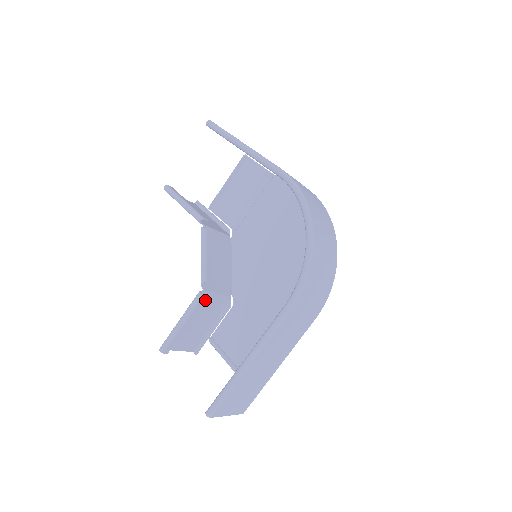
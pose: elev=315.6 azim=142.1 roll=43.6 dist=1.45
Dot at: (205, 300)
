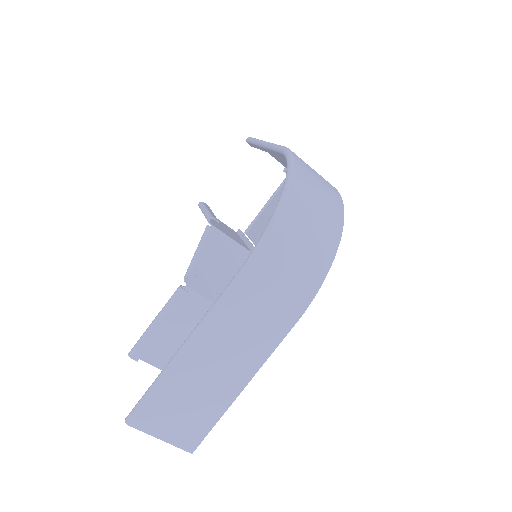
Dot at: (190, 302)
